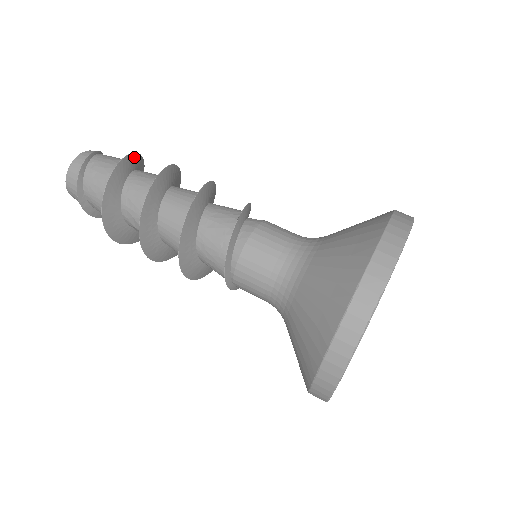
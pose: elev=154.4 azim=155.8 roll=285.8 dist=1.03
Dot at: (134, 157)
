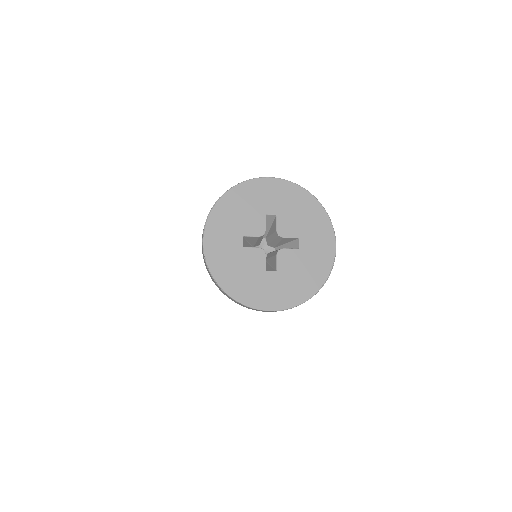
Dot at: occluded
